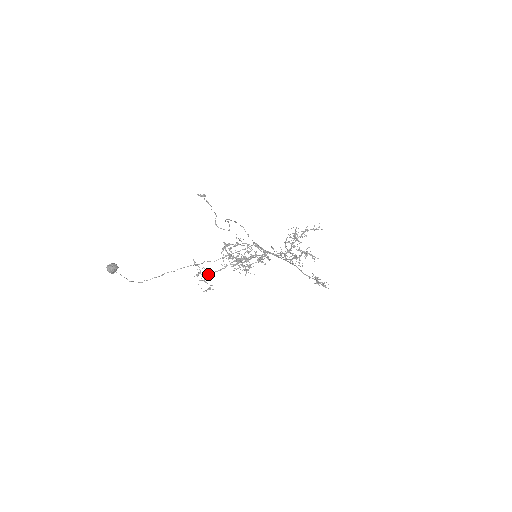
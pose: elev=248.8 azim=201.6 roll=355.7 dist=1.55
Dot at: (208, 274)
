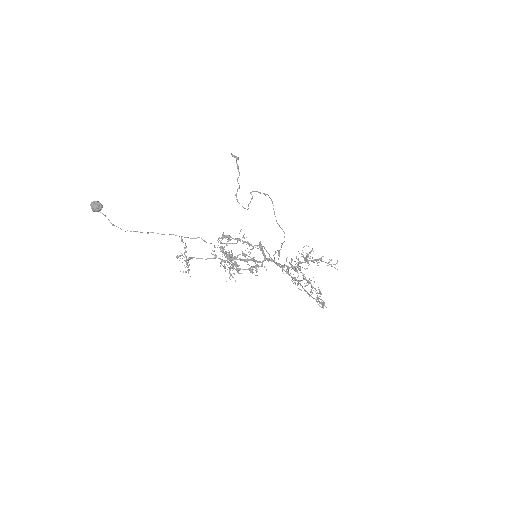
Dot at: occluded
